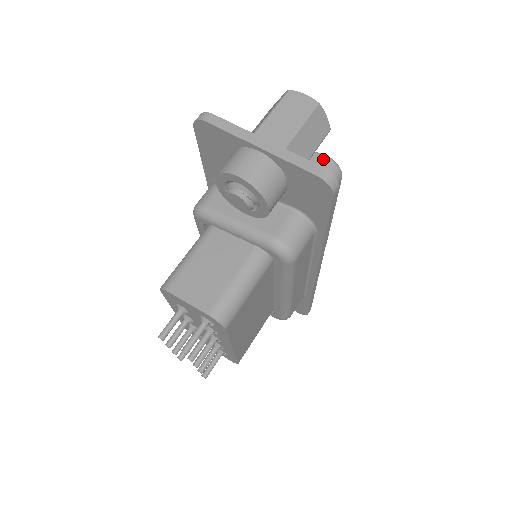
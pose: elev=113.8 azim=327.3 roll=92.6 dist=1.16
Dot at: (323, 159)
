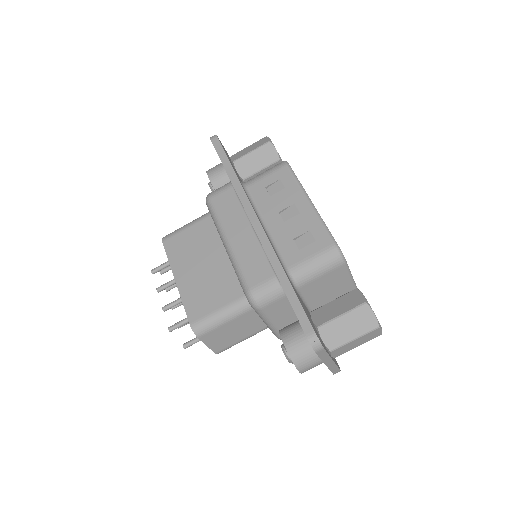
Dot at: occluded
